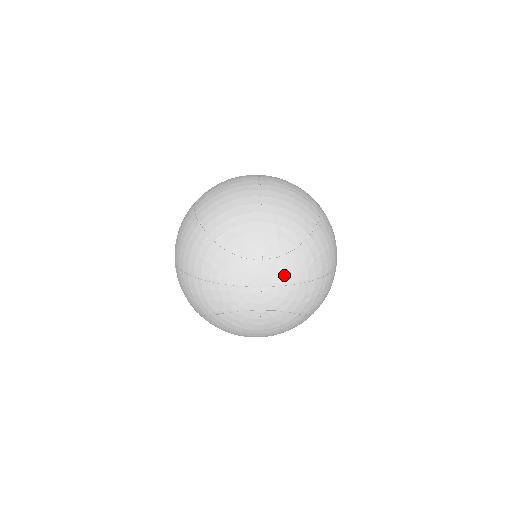
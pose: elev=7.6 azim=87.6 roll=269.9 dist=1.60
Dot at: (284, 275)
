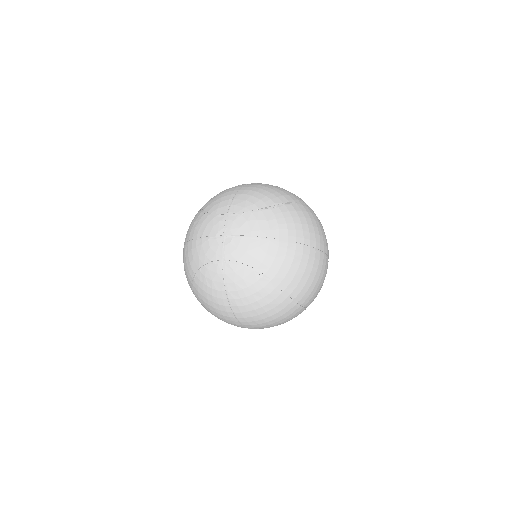
Dot at: (246, 229)
